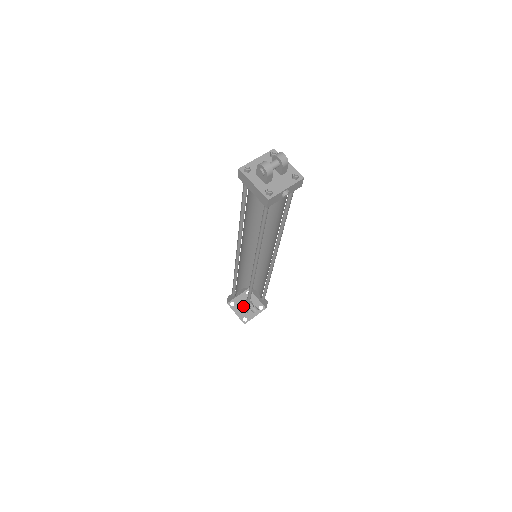
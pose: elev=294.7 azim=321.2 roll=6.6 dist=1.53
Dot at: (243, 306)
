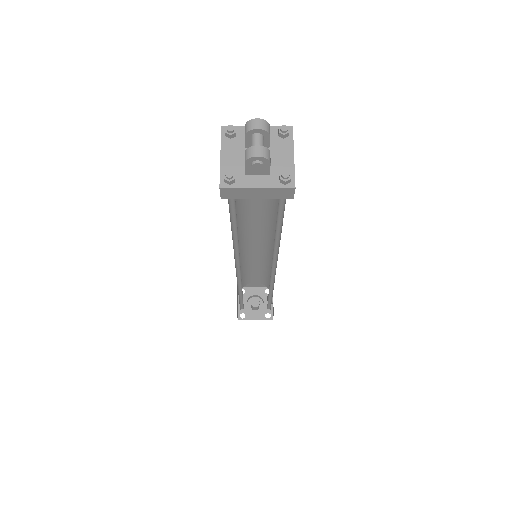
Dot at: (253, 307)
